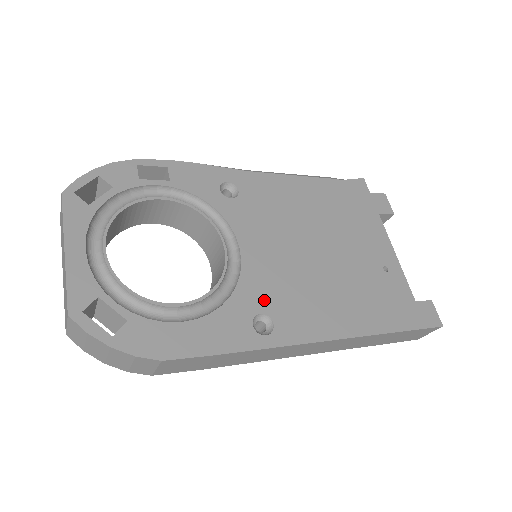
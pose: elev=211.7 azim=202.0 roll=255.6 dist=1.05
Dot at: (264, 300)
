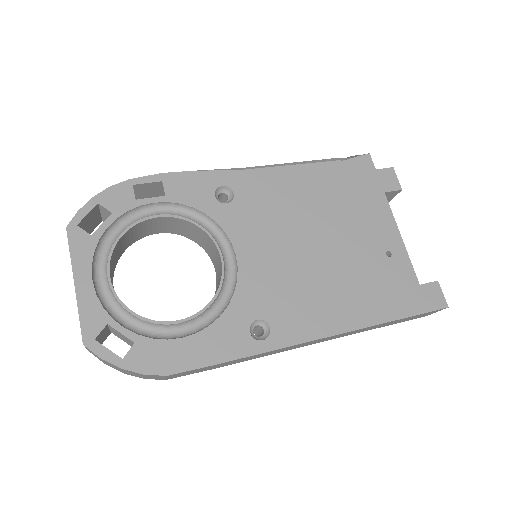
Dot at: (261, 305)
